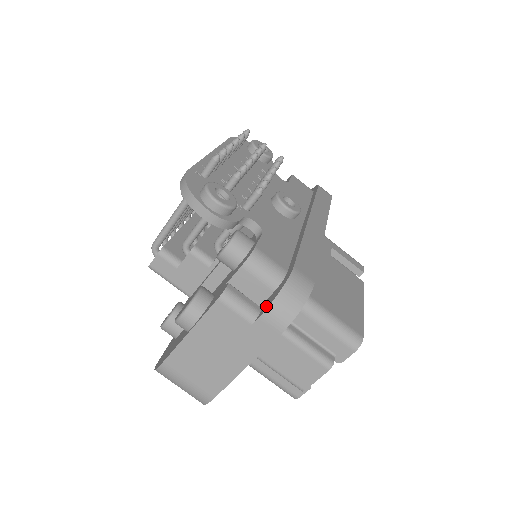
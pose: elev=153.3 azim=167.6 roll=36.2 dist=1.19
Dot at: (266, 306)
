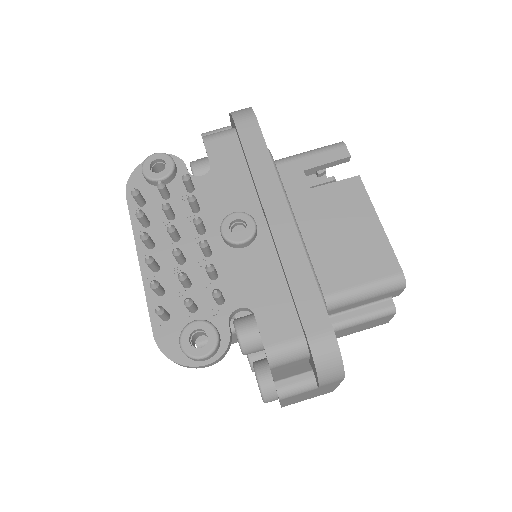
Dot at: (316, 377)
